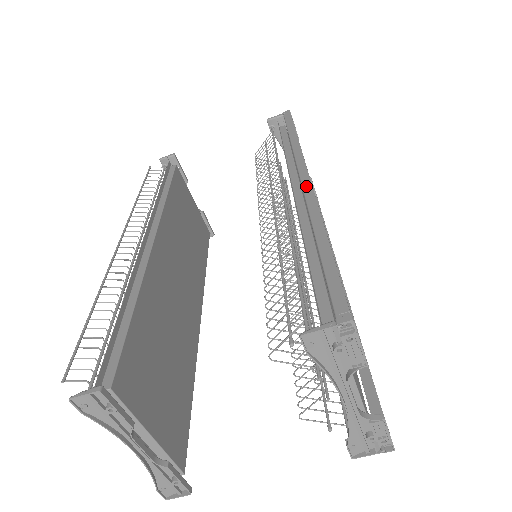
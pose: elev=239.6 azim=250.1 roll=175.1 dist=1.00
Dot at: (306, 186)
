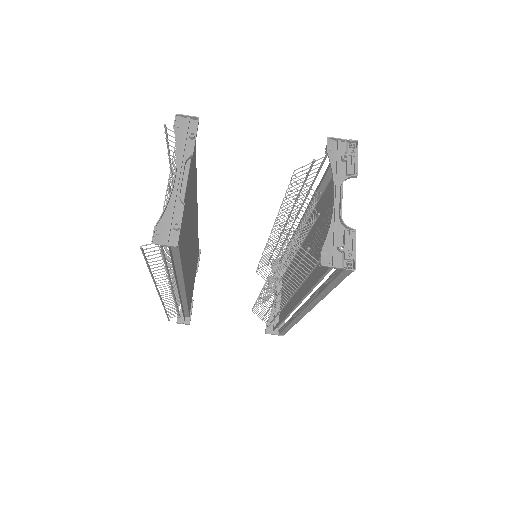
Dot at: occluded
